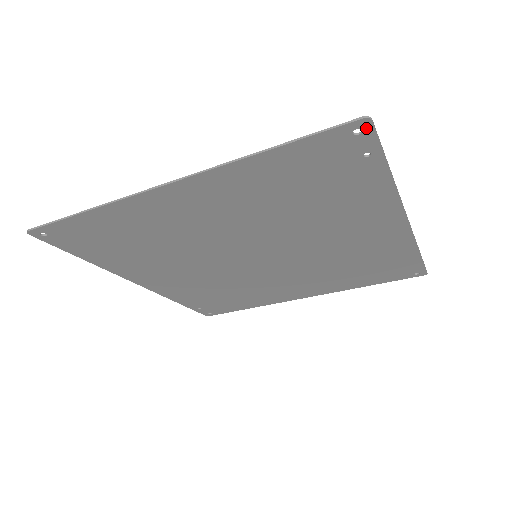
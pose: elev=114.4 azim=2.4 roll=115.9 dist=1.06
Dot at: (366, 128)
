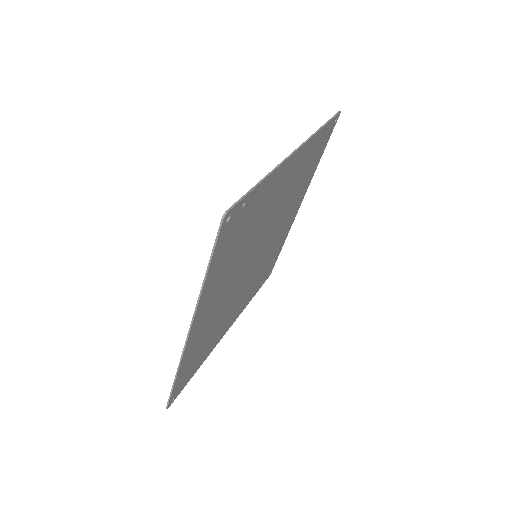
Dot at: (229, 214)
